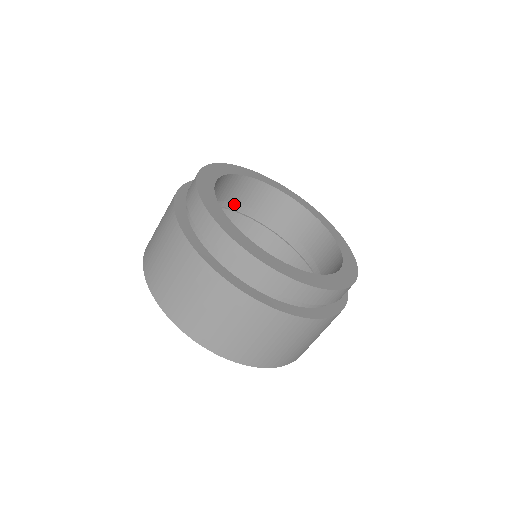
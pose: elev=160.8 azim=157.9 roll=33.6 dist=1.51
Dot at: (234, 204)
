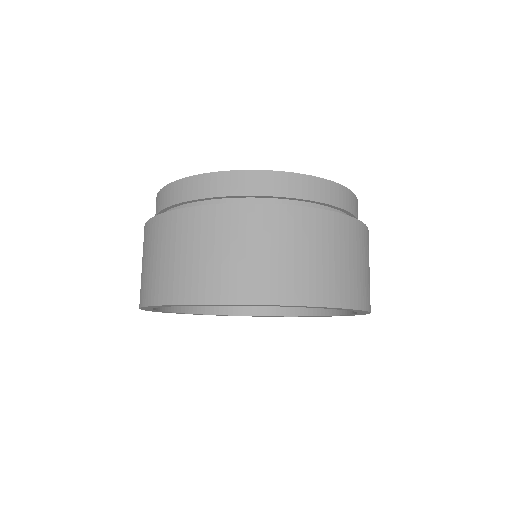
Dot at: occluded
